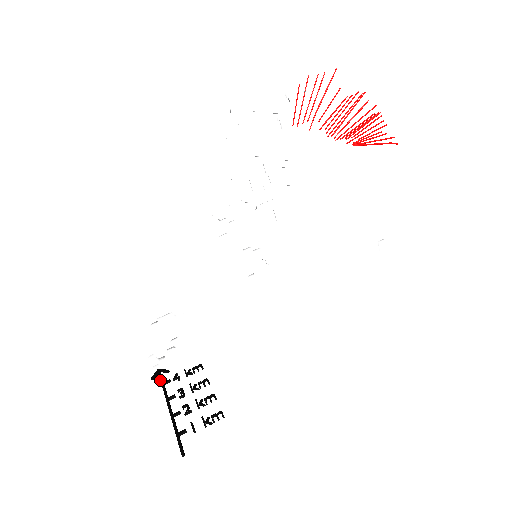
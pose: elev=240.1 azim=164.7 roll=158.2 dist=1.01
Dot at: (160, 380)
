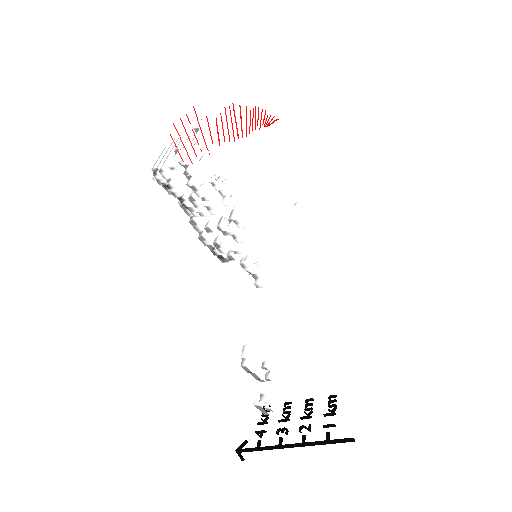
Dot at: (251, 450)
